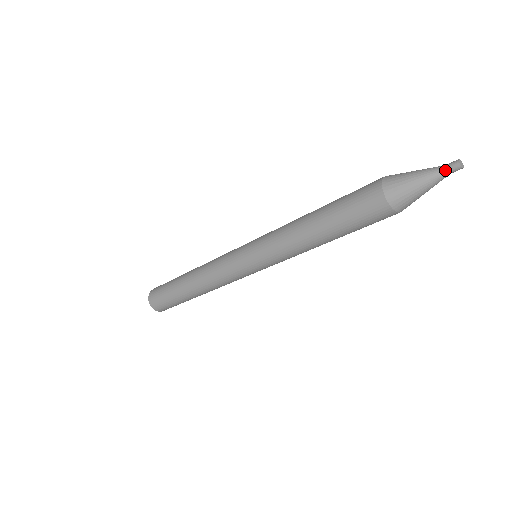
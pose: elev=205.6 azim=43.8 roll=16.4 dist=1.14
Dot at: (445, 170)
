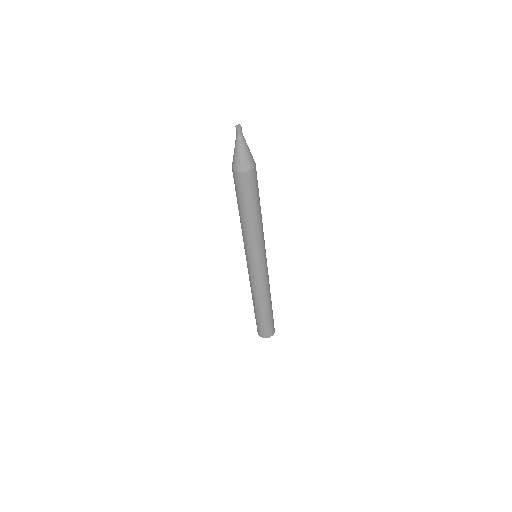
Dot at: (236, 134)
